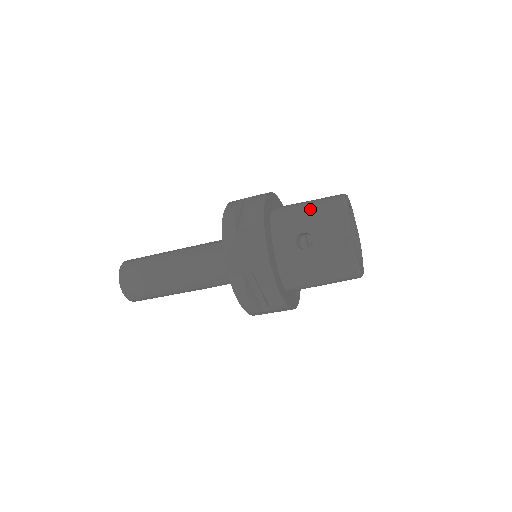
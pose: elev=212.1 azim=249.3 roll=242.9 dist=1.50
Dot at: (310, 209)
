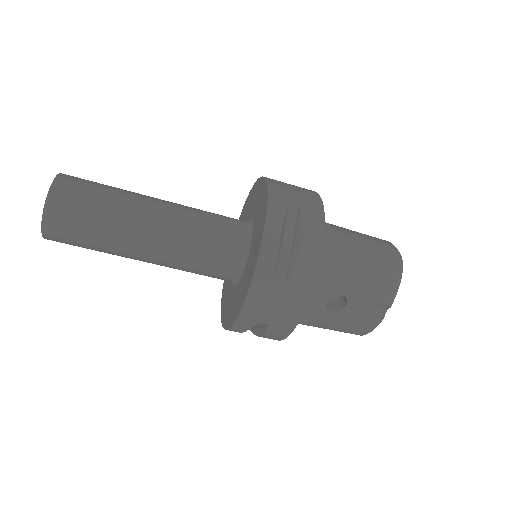
Dot at: (362, 268)
